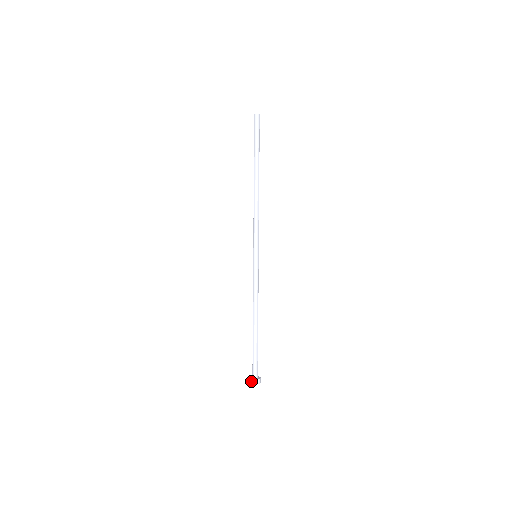
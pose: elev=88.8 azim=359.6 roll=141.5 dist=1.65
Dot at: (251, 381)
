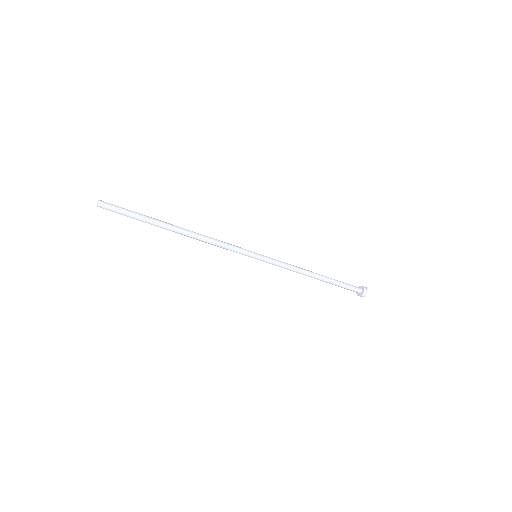
Dot at: (358, 295)
